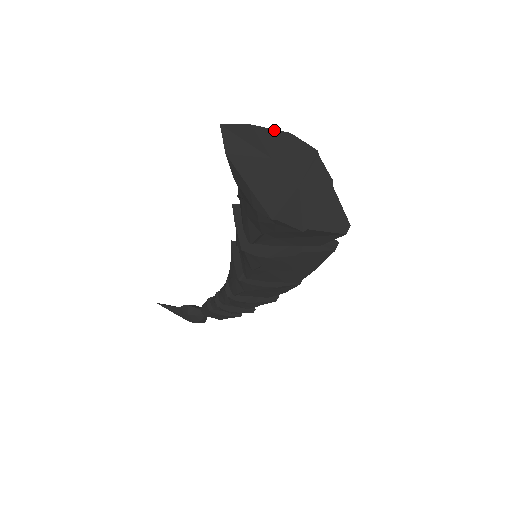
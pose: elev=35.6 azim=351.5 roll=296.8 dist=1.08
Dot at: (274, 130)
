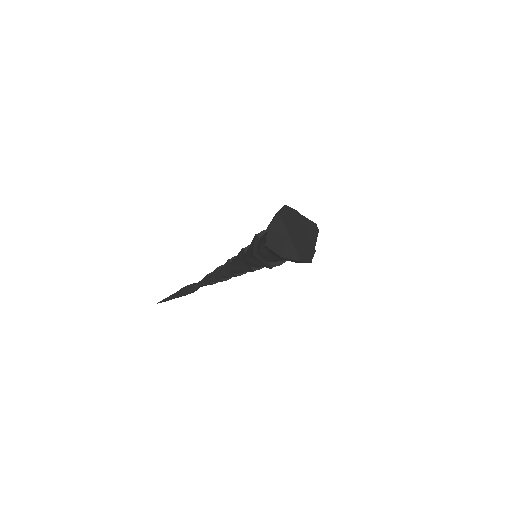
Dot at: (274, 219)
